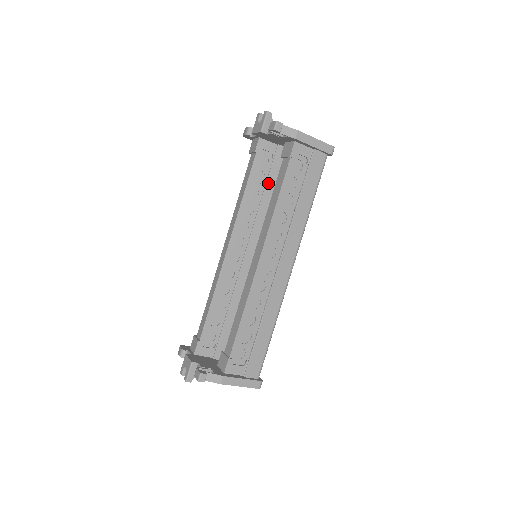
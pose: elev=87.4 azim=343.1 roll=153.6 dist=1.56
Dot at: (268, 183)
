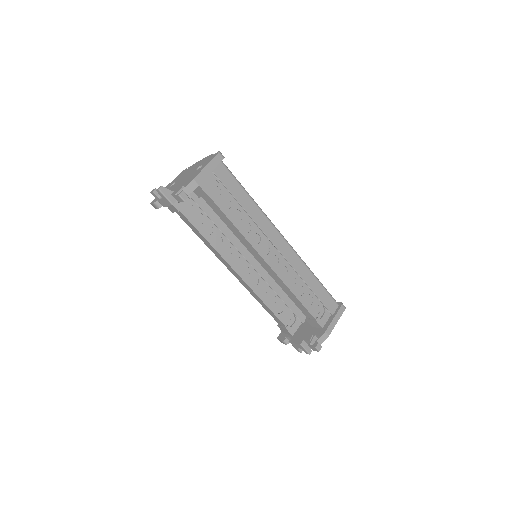
Dot at: (208, 215)
